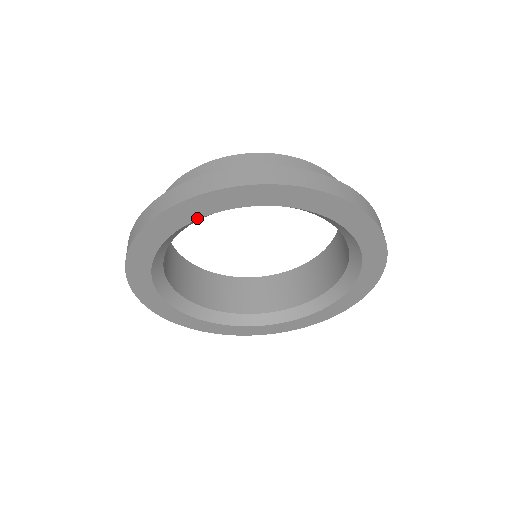
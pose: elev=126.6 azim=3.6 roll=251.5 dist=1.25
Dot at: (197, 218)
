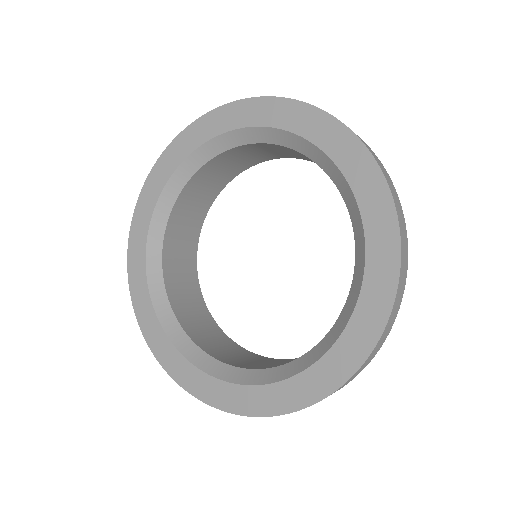
Dot at: (198, 146)
